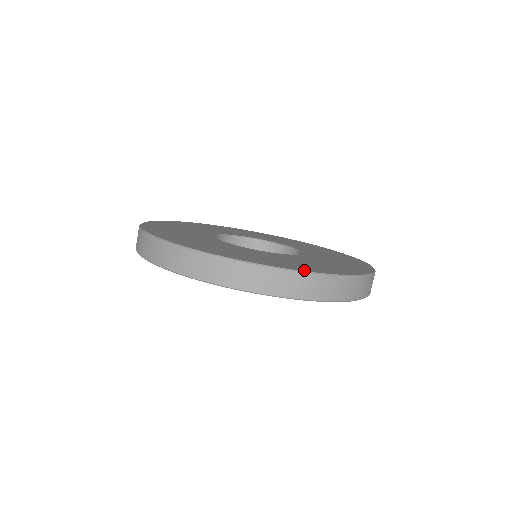
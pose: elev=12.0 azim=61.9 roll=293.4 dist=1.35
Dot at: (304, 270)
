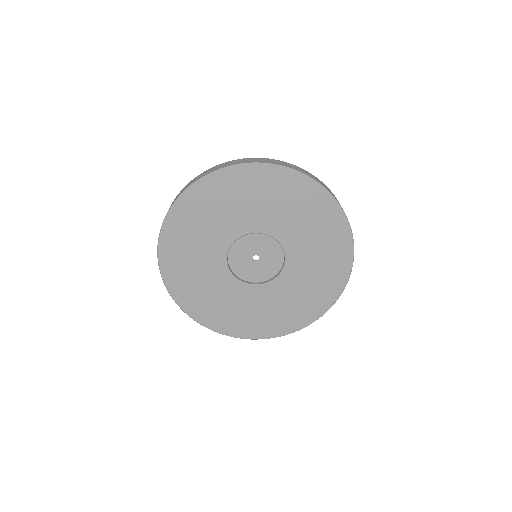
Dot at: occluded
